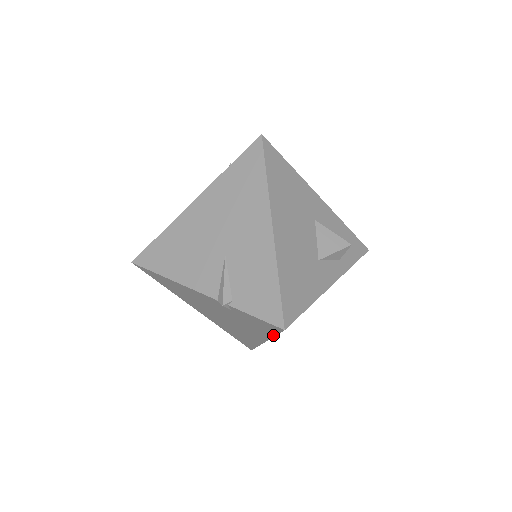
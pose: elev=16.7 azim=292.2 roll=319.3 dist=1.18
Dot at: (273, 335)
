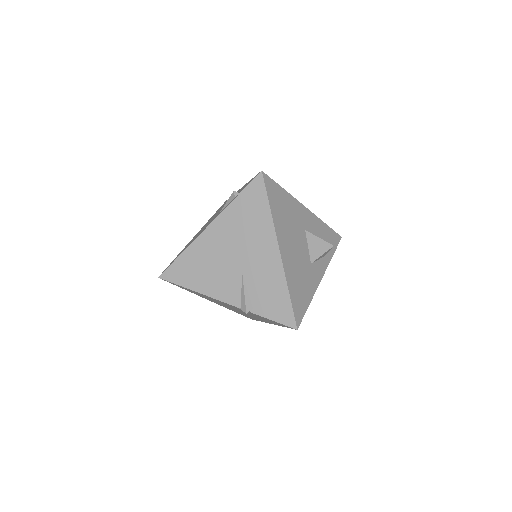
Dot at: (283, 326)
